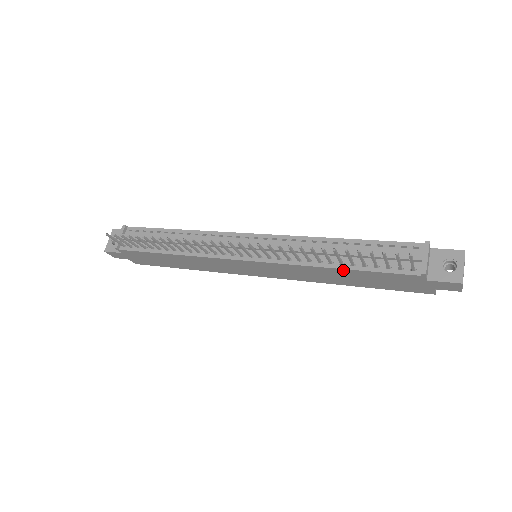
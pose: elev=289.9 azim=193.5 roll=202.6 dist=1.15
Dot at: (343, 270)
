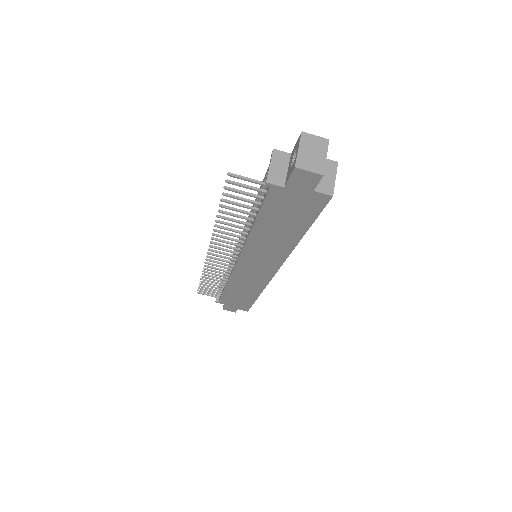
Dot at: (256, 225)
